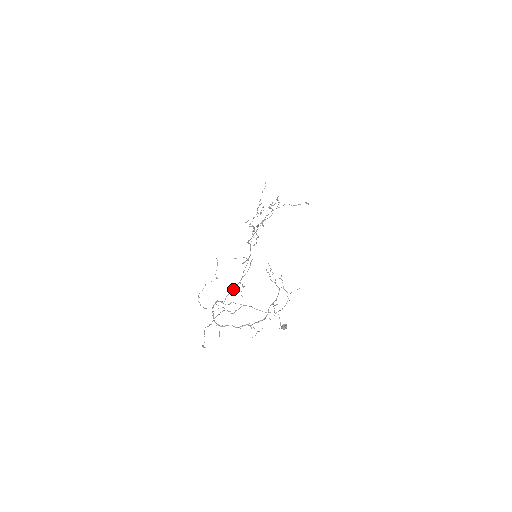
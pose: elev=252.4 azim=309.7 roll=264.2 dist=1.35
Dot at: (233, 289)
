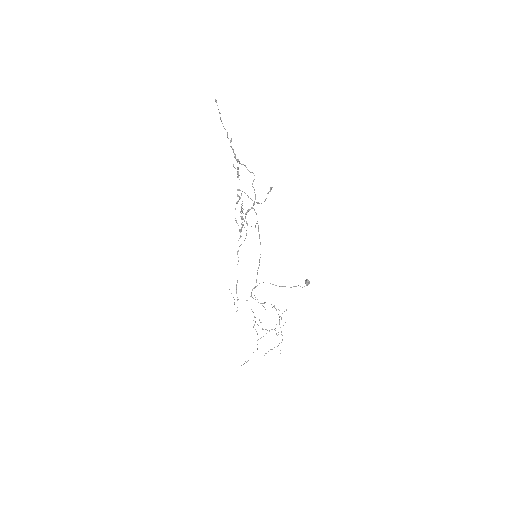
Dot at: (258, 267)
